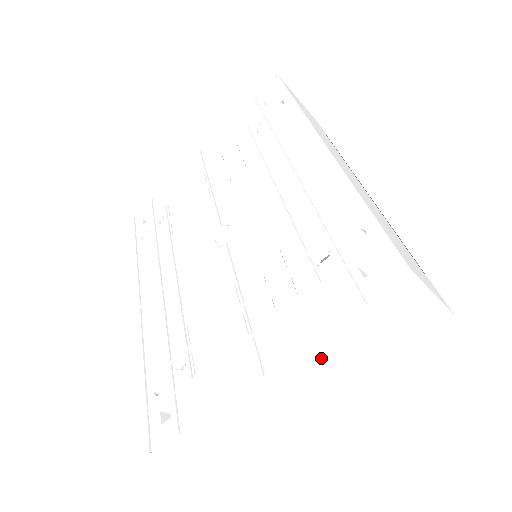
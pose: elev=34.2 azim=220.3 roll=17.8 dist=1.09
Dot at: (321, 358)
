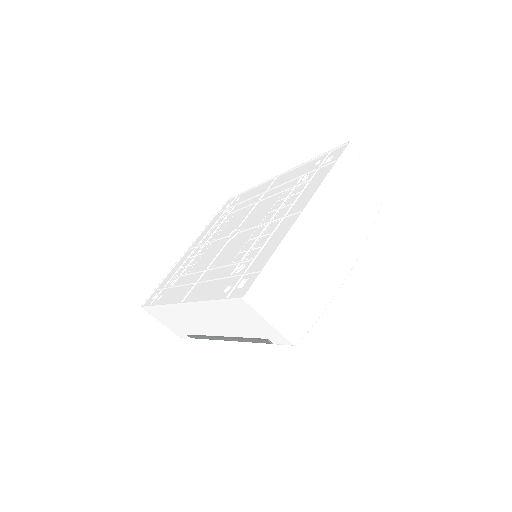
Dot at: (329, 201)
